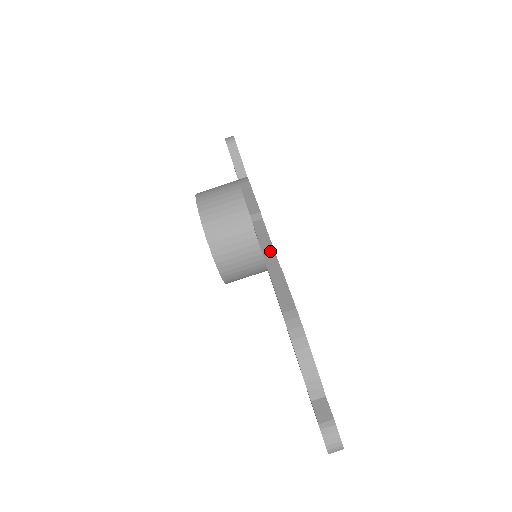
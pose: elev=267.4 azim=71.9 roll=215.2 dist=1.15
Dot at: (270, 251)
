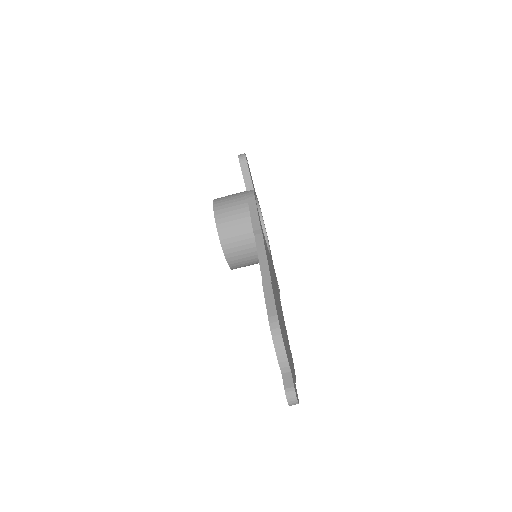
Dot at: (265, 263)
